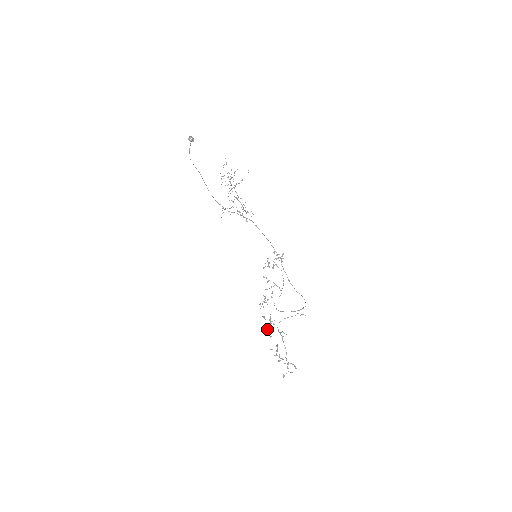
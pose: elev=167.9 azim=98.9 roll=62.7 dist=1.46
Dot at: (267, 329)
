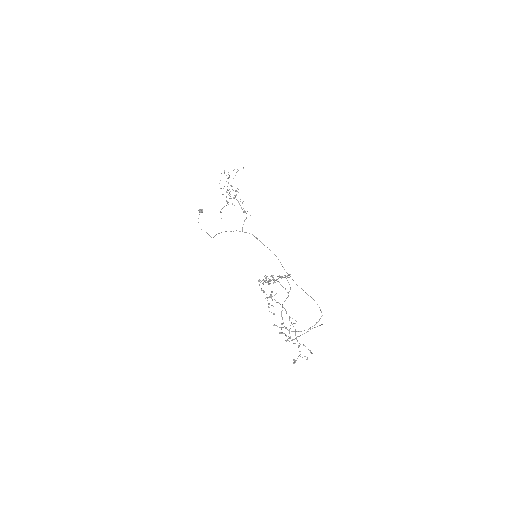
Dot at: occluded
